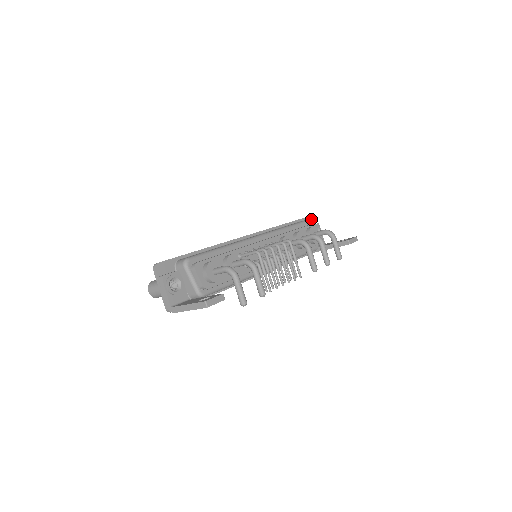
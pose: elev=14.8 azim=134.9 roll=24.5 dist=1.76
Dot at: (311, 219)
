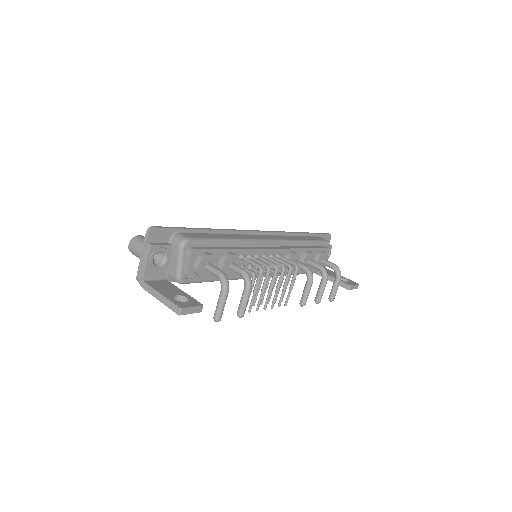
Dot at: occluded
